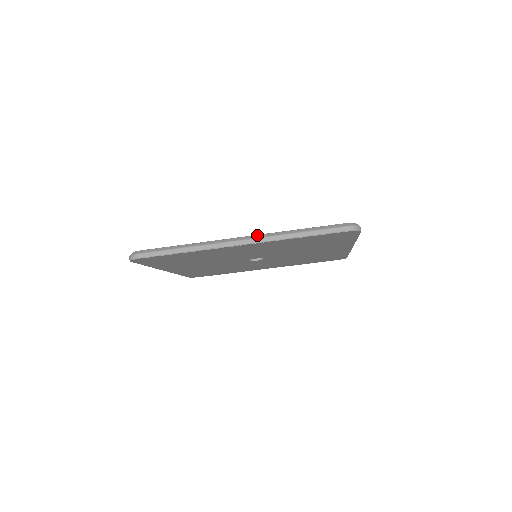
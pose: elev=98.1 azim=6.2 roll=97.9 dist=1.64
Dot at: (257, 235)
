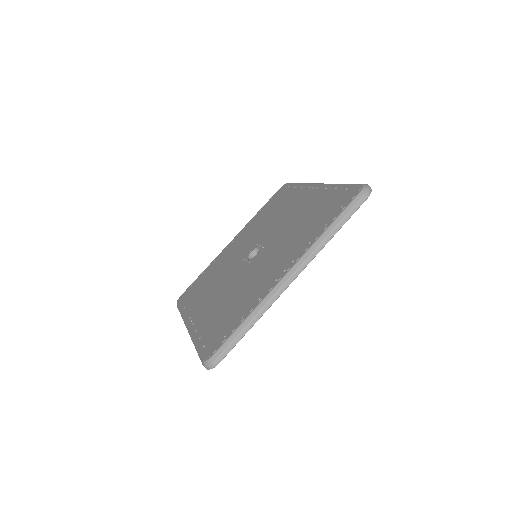
Dot at: (301, 259)
